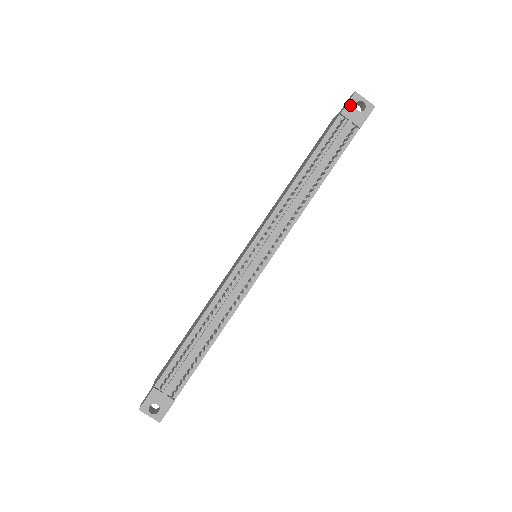
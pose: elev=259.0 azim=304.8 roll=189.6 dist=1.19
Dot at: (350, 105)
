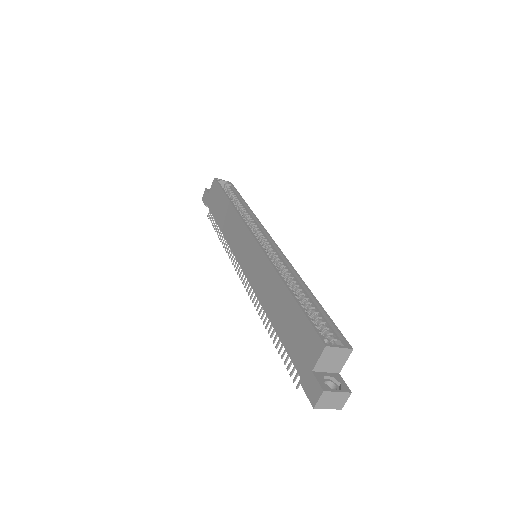
Dot at: (309, 394)
